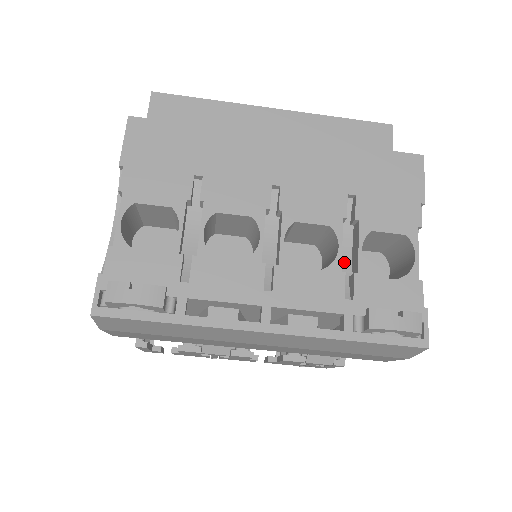
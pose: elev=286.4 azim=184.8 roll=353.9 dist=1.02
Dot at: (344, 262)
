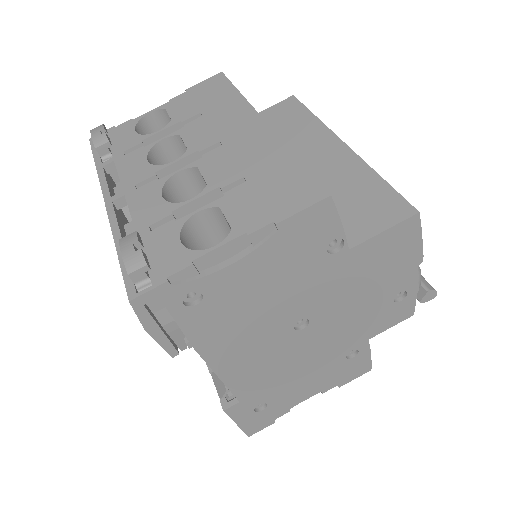
Dot at: occluded
